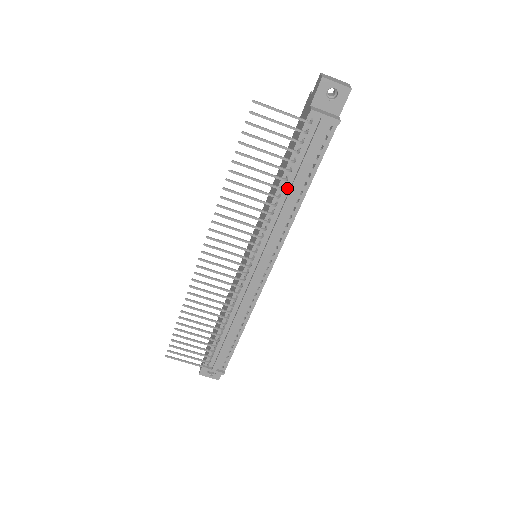
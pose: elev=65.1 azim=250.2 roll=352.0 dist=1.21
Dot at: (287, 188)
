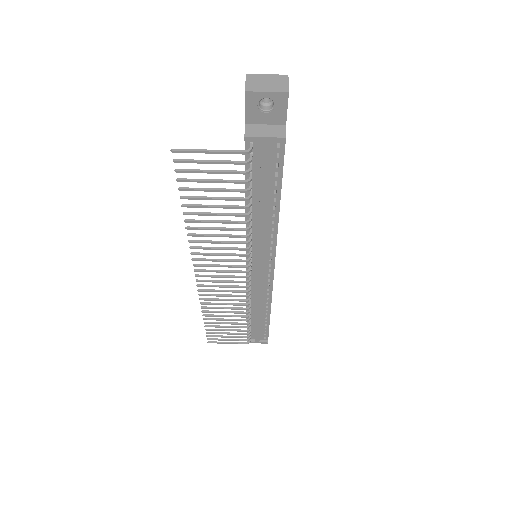
Dot at: (256, 208)
